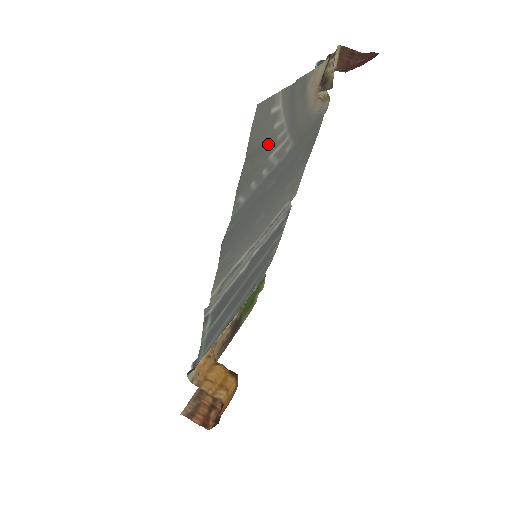
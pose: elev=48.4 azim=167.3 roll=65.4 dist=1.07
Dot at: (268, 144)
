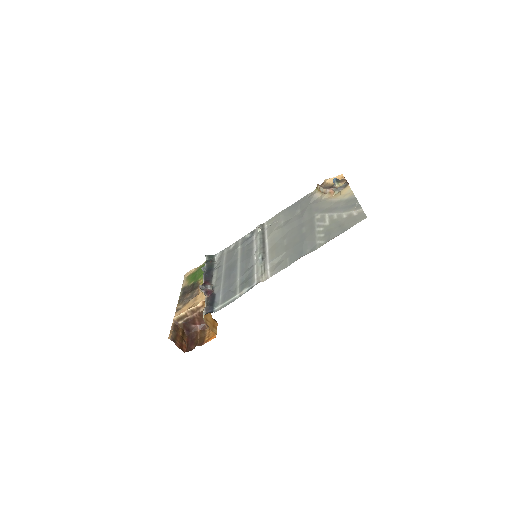
Dot at: (338, 222)
